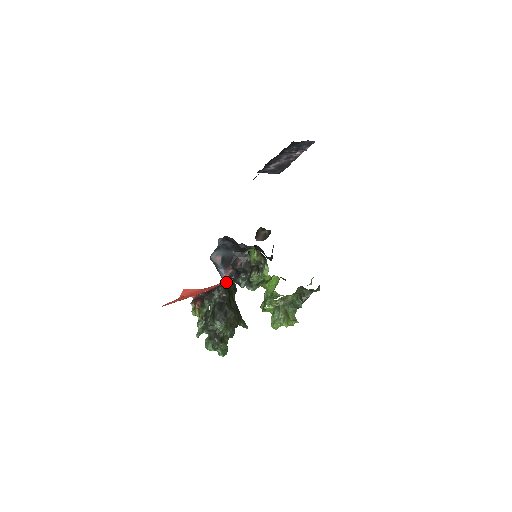
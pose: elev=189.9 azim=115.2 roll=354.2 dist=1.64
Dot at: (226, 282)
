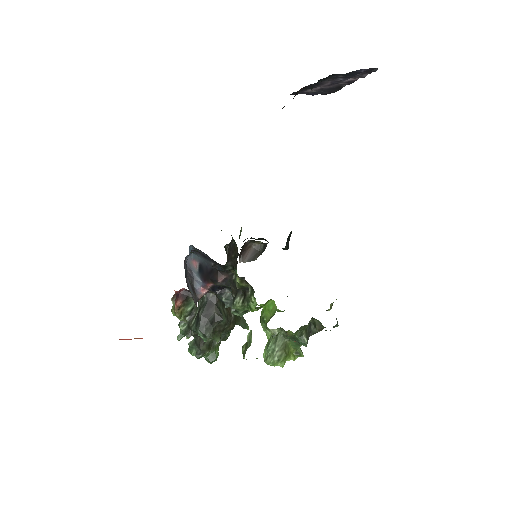
Dot at: occluded
